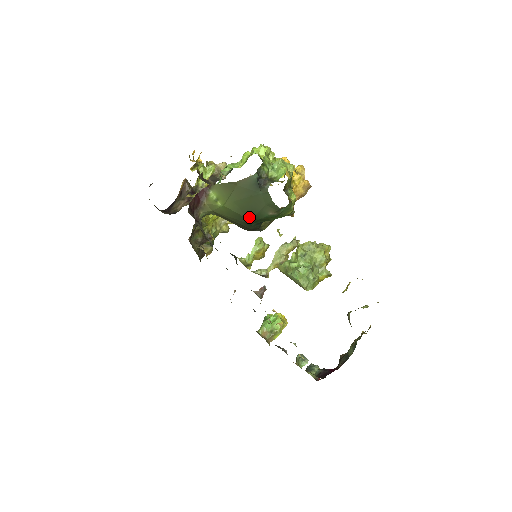
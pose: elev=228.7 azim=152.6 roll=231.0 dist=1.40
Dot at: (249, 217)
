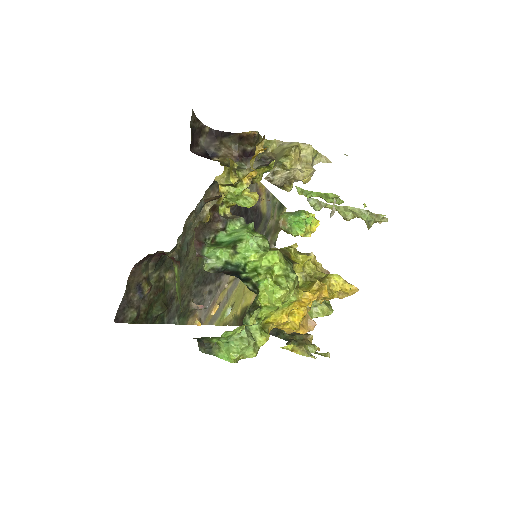
Dot at: occluded
